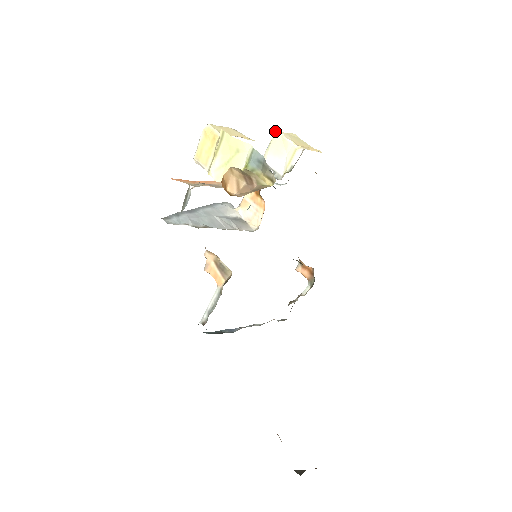
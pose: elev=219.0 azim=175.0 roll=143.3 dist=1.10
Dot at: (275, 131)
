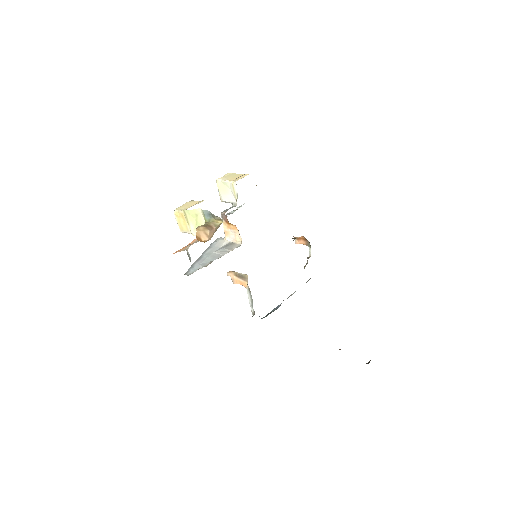
Dot at: (216, 181)
